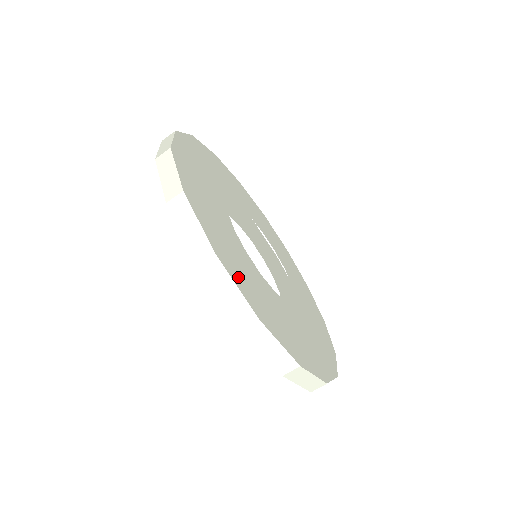
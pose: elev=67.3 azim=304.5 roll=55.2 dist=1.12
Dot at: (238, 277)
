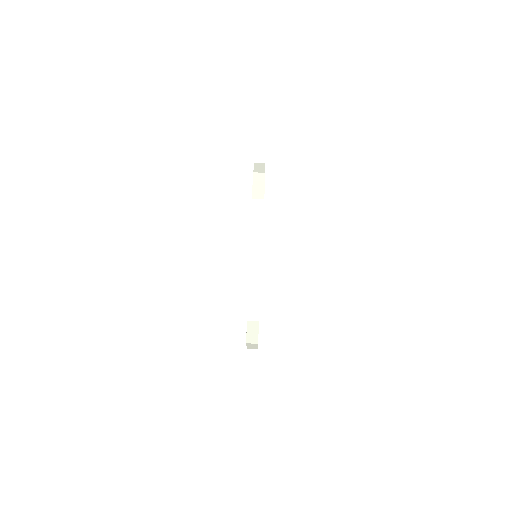
Dot at: occluded
